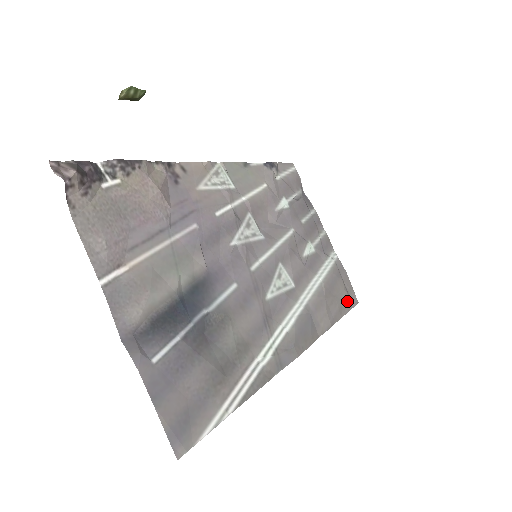
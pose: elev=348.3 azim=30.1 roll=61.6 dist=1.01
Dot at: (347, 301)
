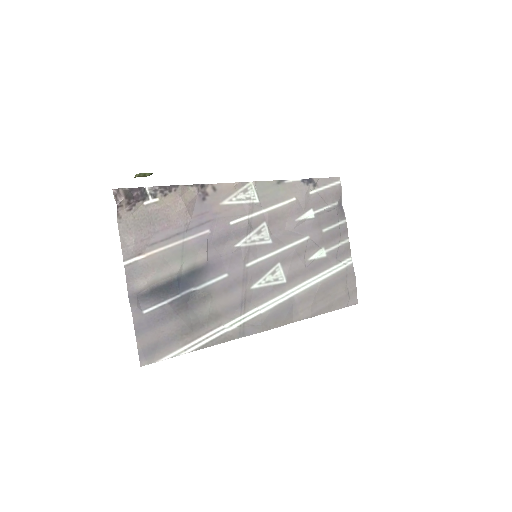
Dot at: (343, 300)
